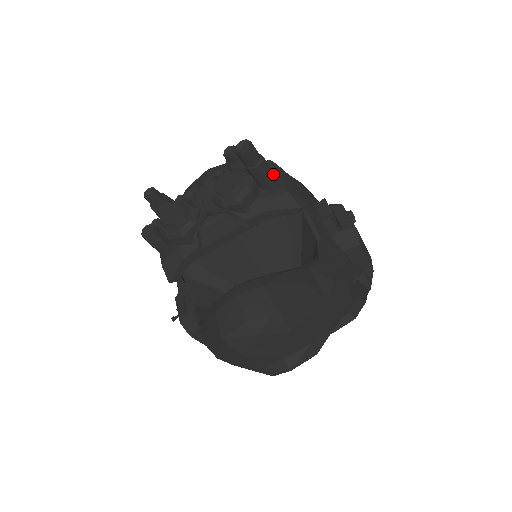
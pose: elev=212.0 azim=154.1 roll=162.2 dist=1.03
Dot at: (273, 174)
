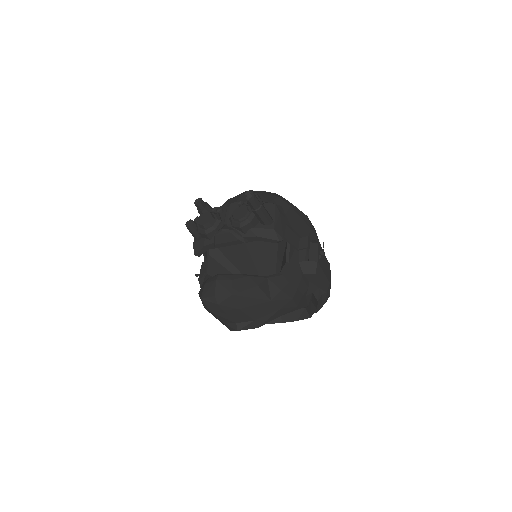
Dot at: (268, 216)
